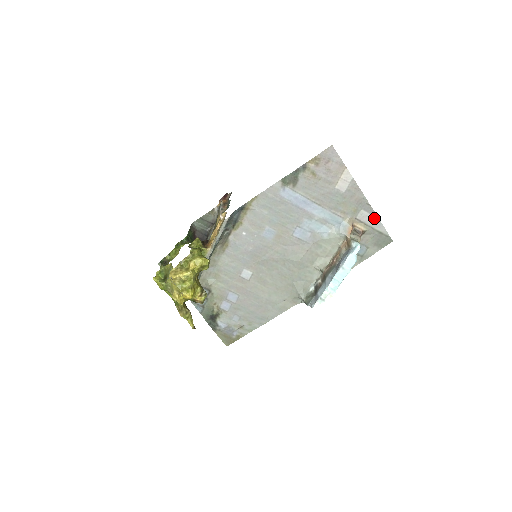
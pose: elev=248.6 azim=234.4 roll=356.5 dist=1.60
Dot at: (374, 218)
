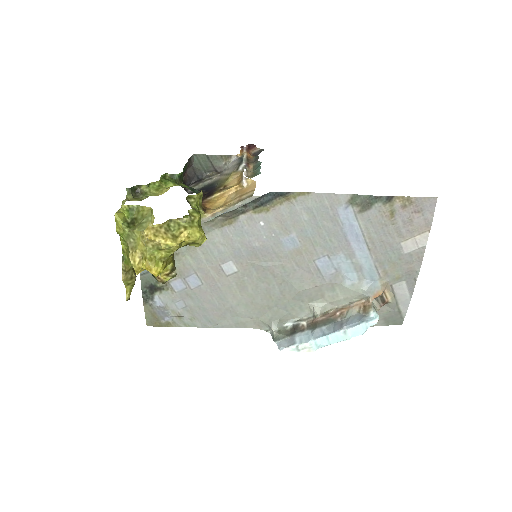
Dot at: (408, 295)
